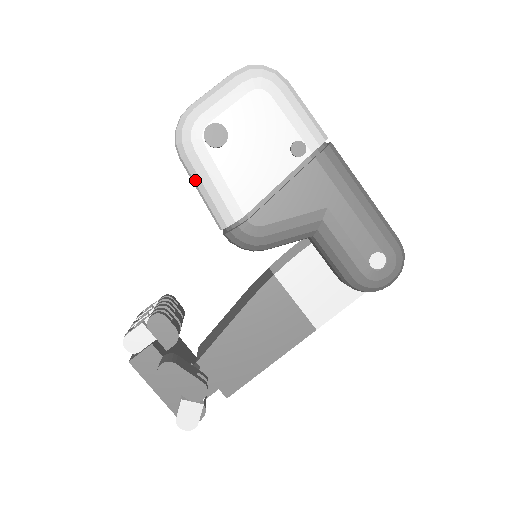
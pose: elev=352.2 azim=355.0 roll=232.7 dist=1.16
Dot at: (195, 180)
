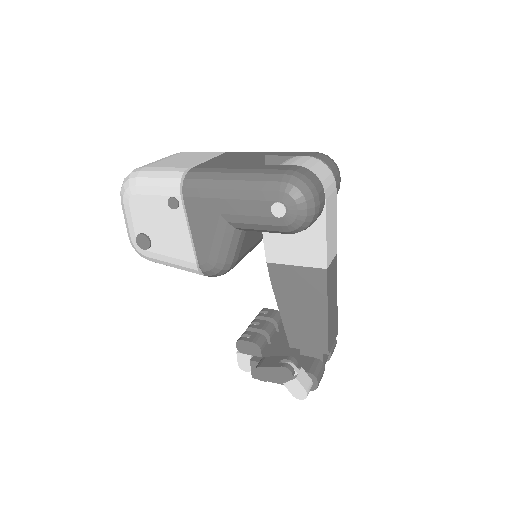
Dot at: occluded
